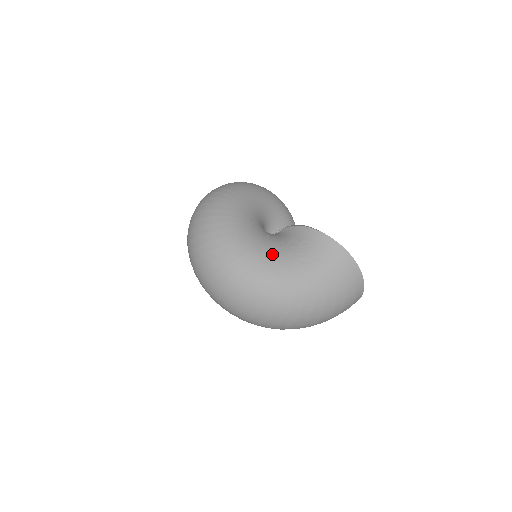
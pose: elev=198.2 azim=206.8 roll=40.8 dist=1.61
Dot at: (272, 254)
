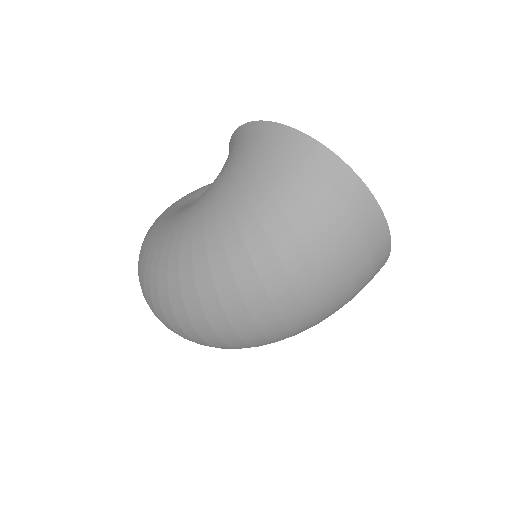
Dot at: (184, 210)
